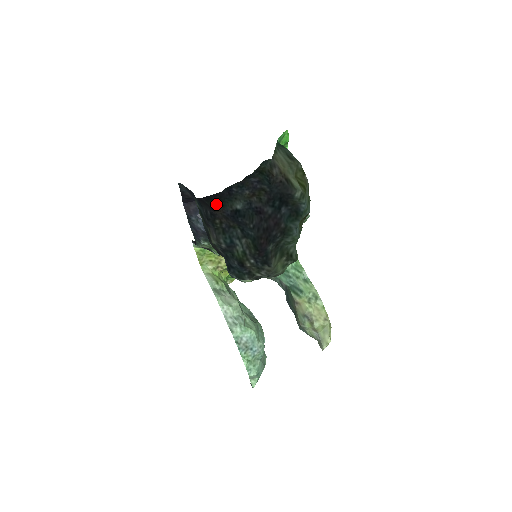
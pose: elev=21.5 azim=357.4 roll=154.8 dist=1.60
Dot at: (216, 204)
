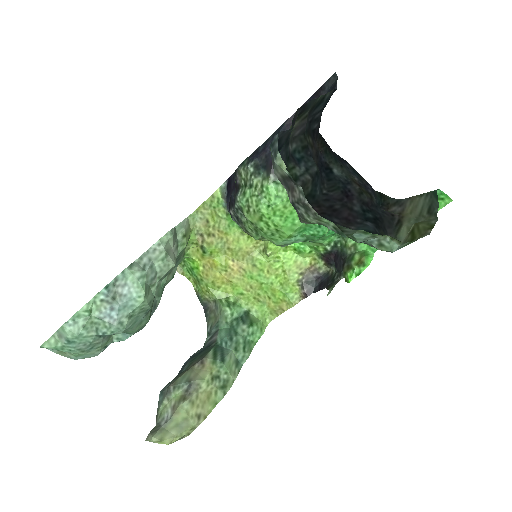
Dot at: (323, 142)
